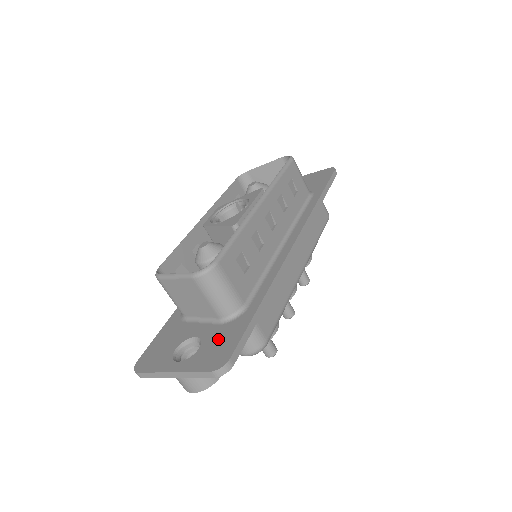
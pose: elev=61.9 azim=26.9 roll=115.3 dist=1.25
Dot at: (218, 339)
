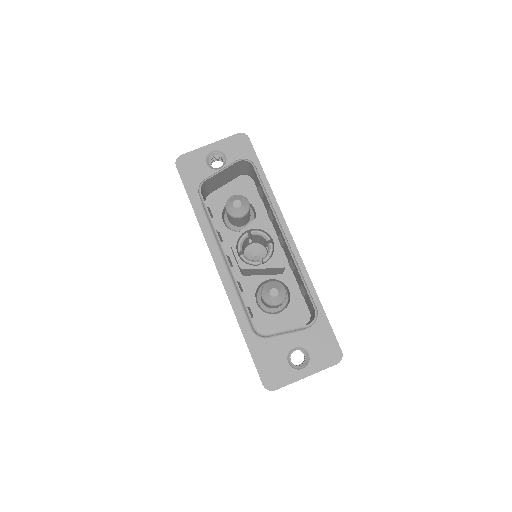
Dot at: (317, 342)
